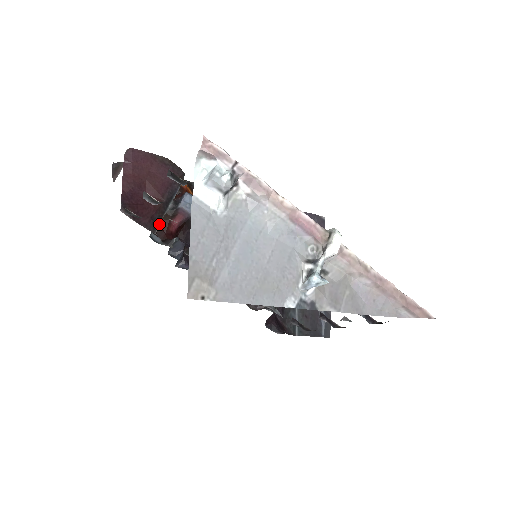
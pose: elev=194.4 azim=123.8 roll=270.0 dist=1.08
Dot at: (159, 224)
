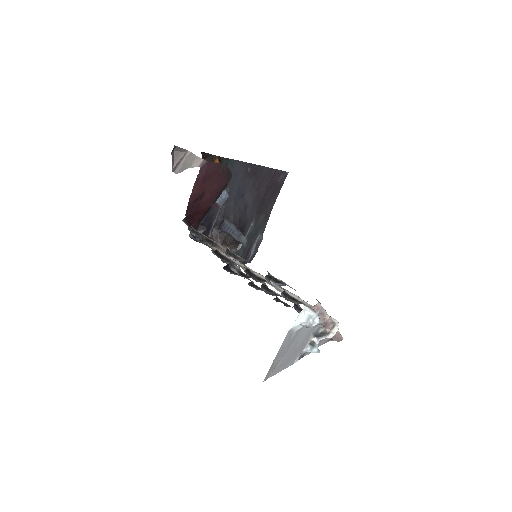
Dot at: occluded
